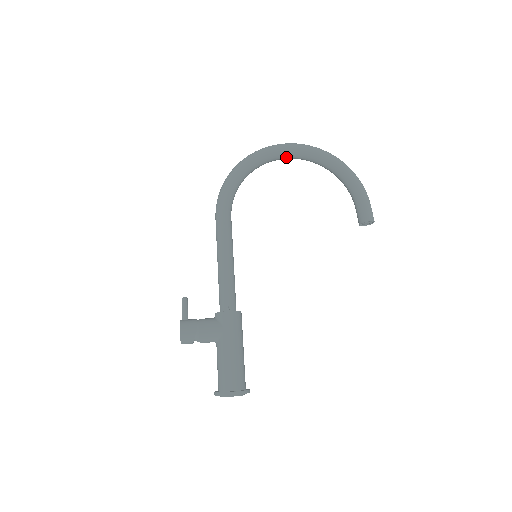
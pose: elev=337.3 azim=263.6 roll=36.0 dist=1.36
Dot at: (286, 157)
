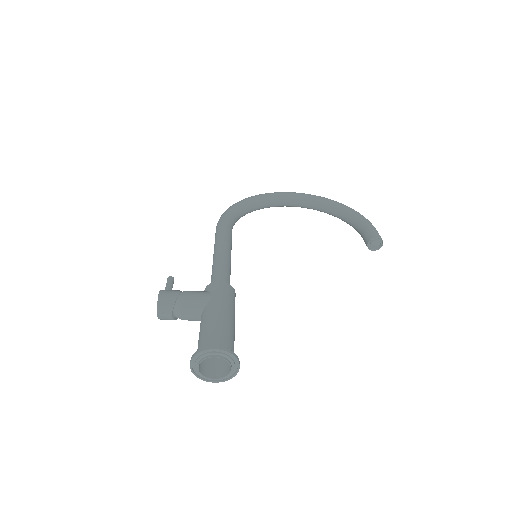
Dot at: (289, 201)
